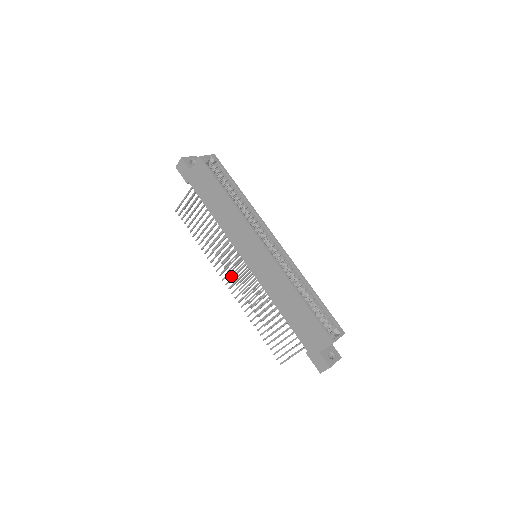
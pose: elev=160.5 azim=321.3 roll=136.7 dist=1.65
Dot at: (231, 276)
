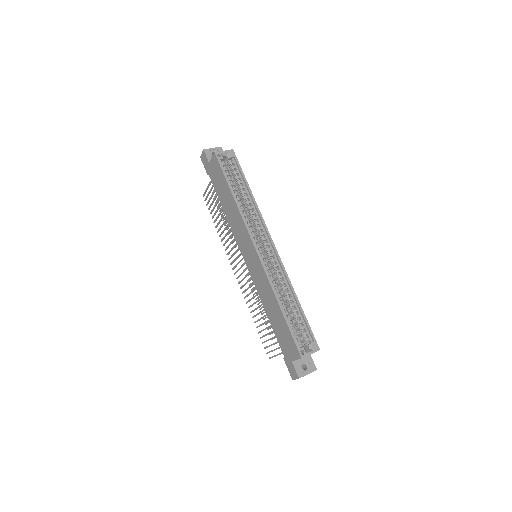
Dot at: occluded
